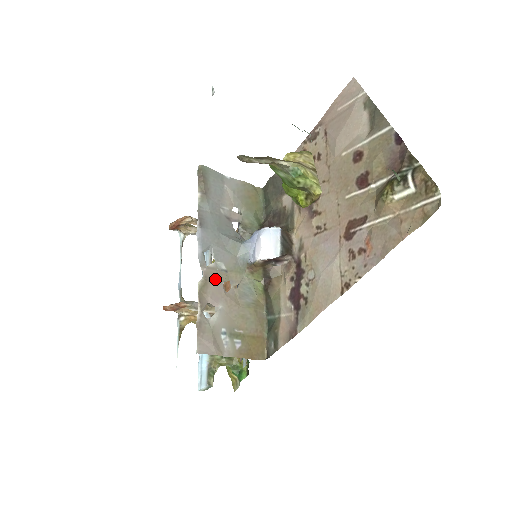
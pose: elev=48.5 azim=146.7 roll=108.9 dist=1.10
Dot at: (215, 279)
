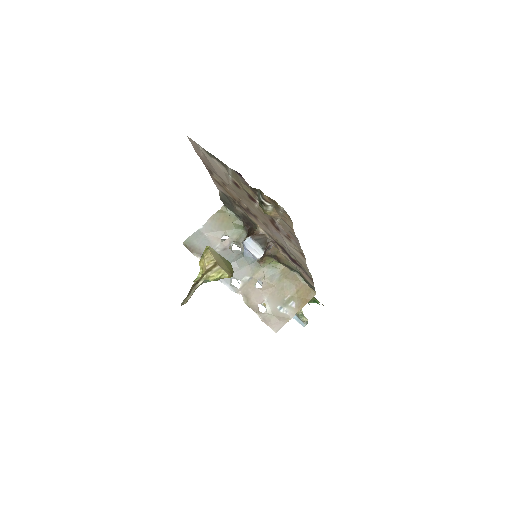
Dot at: (250, 290)
